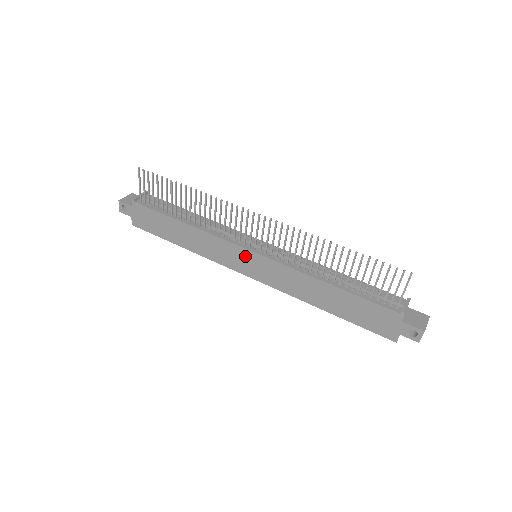
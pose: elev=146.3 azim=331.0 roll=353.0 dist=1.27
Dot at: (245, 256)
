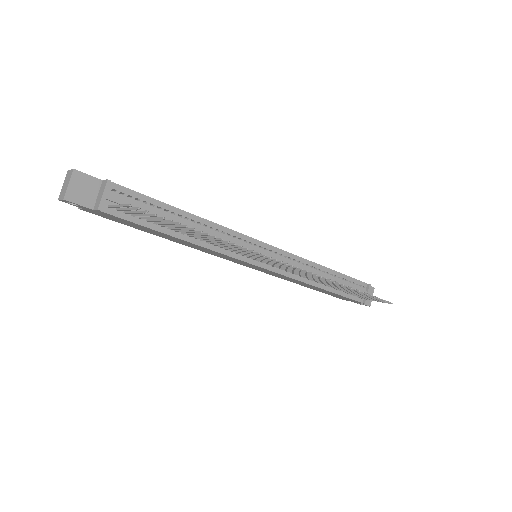
Dot at: (249, 264)
